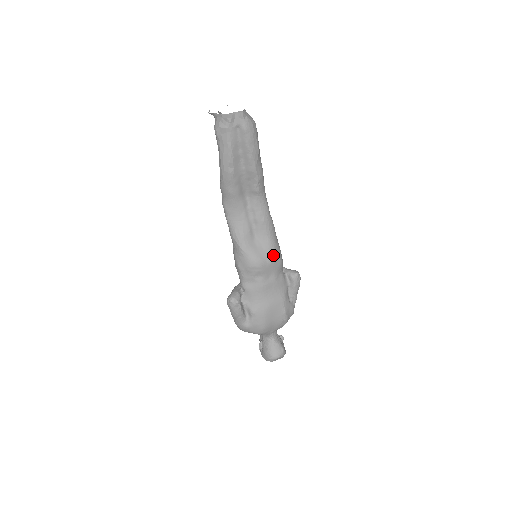
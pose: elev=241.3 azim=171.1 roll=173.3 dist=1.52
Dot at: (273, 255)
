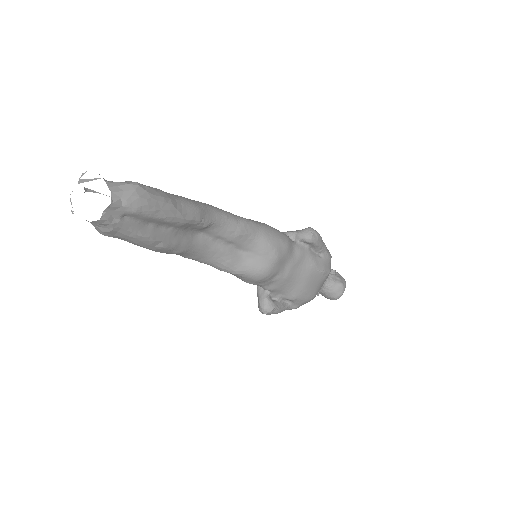
Dot at: (274, 252)
